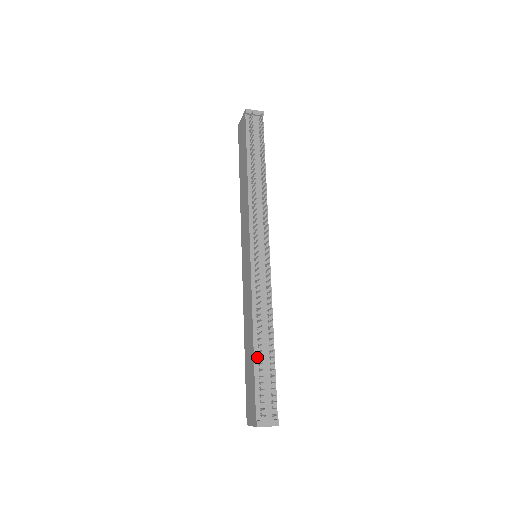
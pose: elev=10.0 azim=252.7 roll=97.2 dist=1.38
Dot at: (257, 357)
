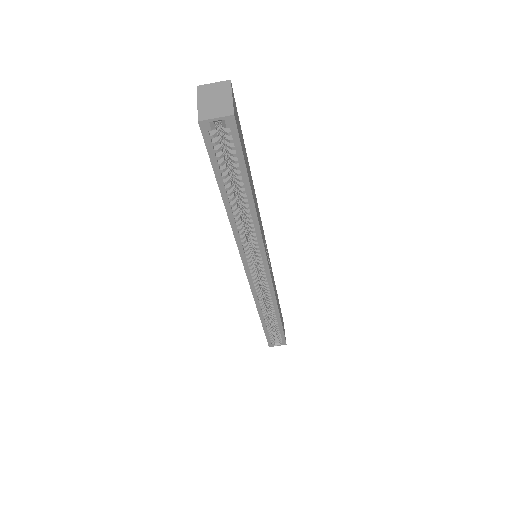
Dot at: occluded
